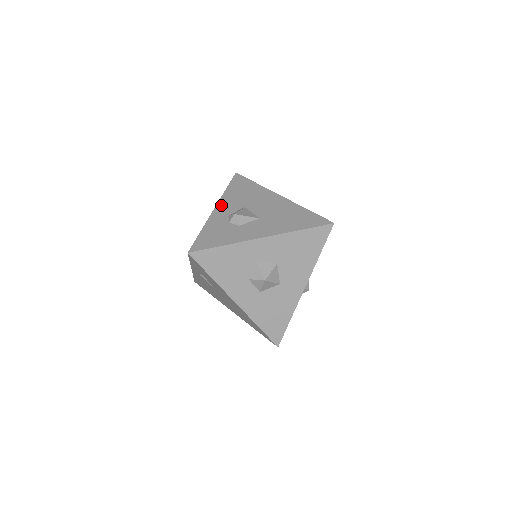
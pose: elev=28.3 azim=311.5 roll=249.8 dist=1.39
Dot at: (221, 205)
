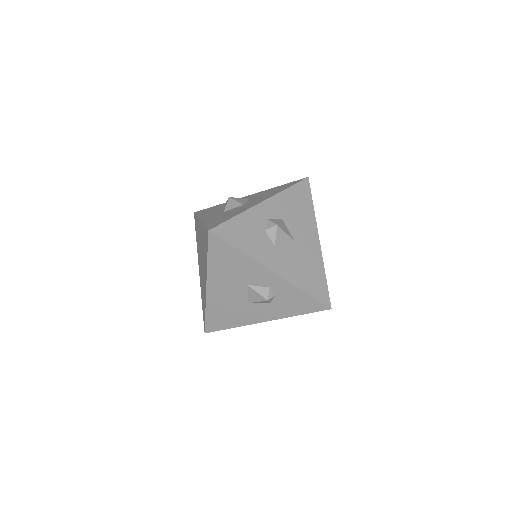
Dot at: occluded
